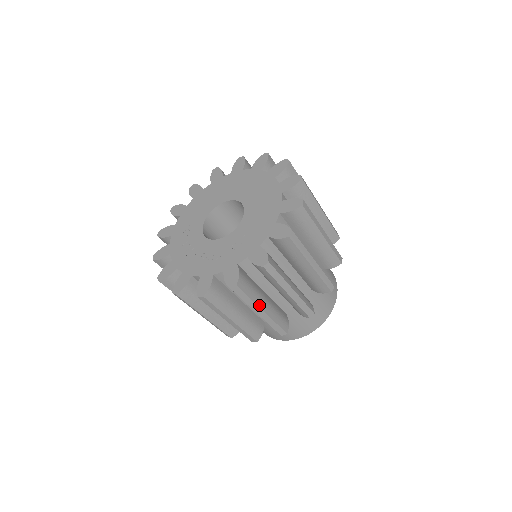
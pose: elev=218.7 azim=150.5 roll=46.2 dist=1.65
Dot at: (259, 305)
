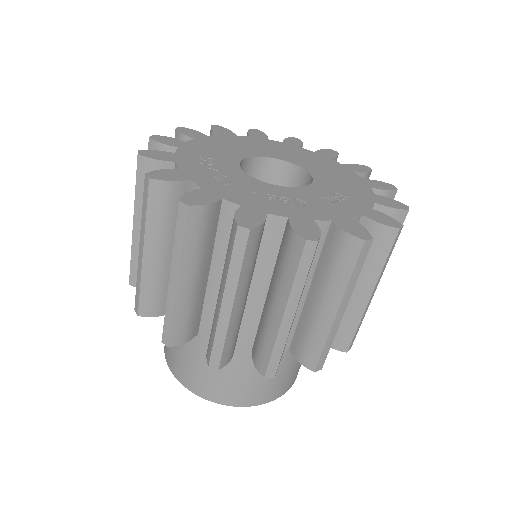
Dot at: (349, 296)
